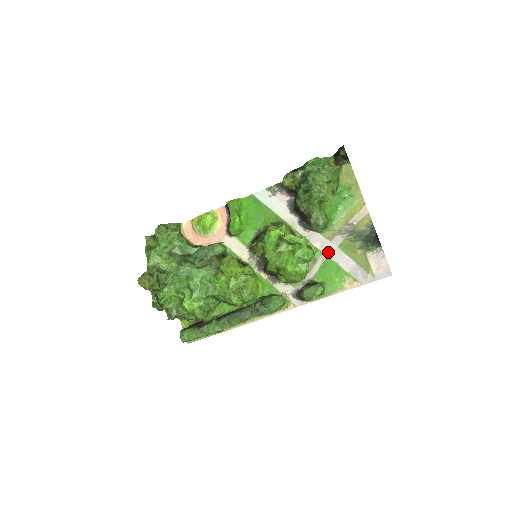
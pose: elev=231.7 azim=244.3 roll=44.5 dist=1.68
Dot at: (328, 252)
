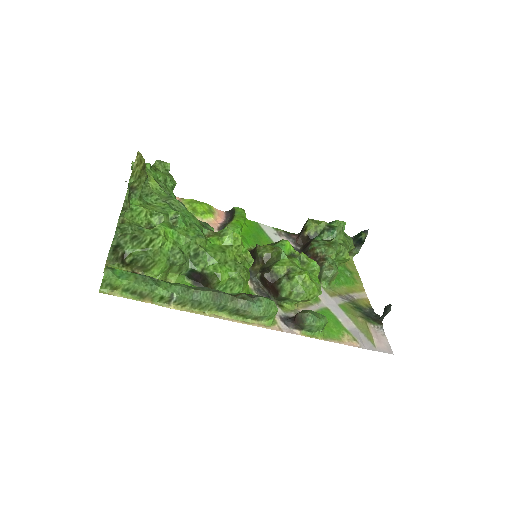
Dot at: (327, 303)
